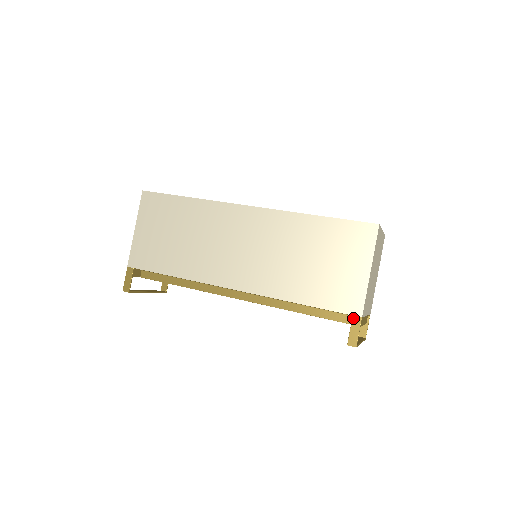
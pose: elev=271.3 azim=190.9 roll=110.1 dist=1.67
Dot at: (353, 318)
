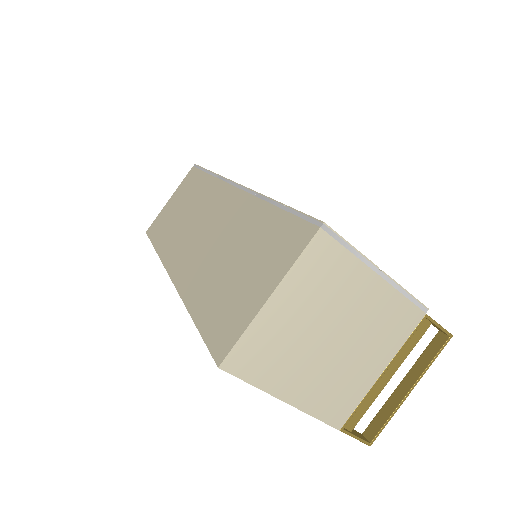
Dot at: occluded
